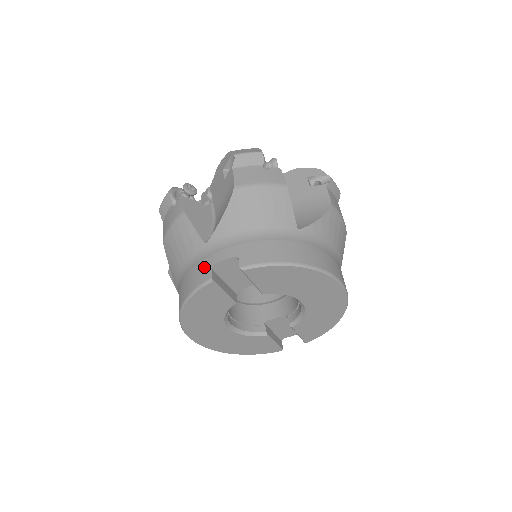
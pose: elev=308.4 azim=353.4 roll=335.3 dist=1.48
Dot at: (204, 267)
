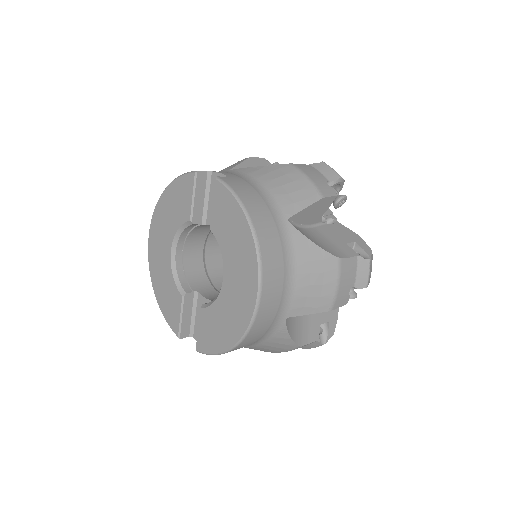
Dot at: occluded
